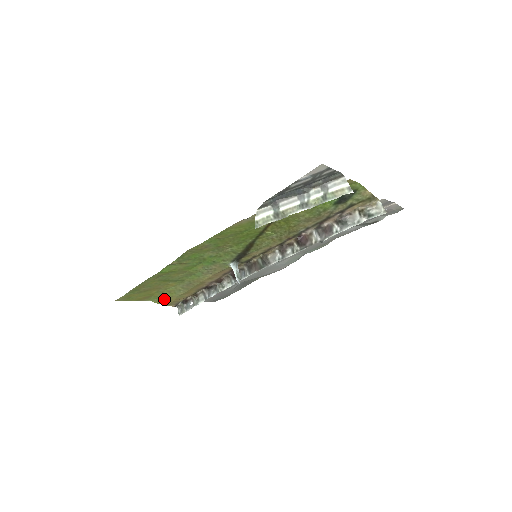
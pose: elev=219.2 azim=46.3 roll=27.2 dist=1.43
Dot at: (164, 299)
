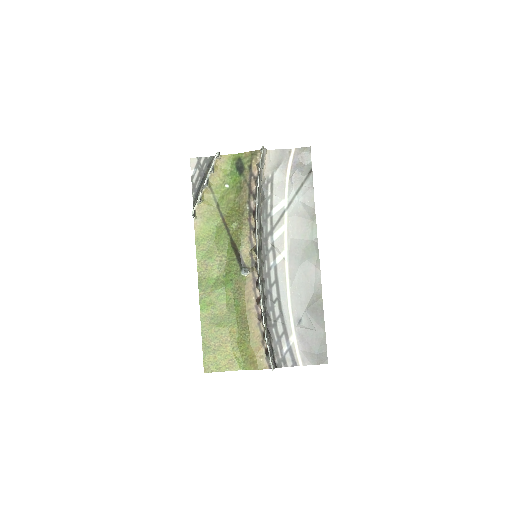
Dot at: (248, 359)
